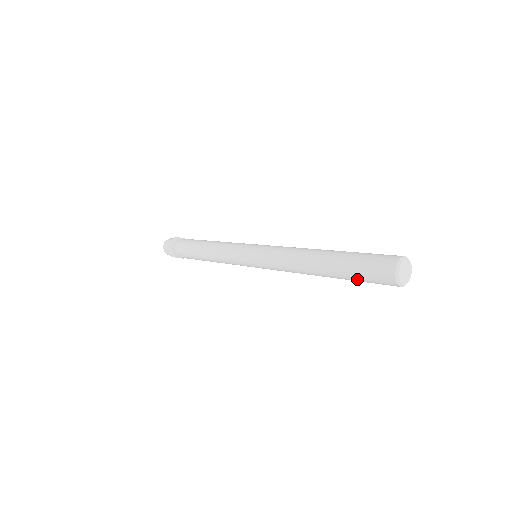
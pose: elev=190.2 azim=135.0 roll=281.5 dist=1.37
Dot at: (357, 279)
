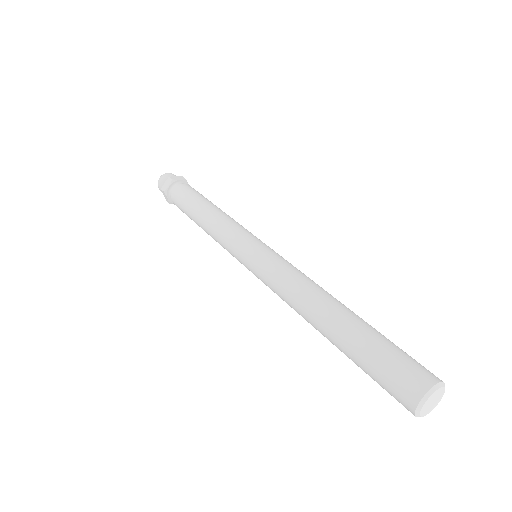
Dot at: (367, 373)
